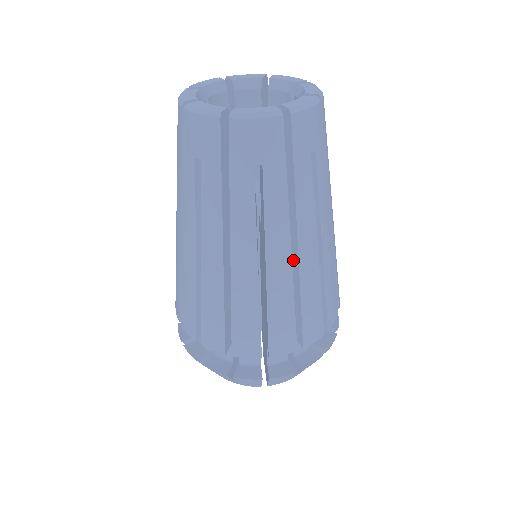
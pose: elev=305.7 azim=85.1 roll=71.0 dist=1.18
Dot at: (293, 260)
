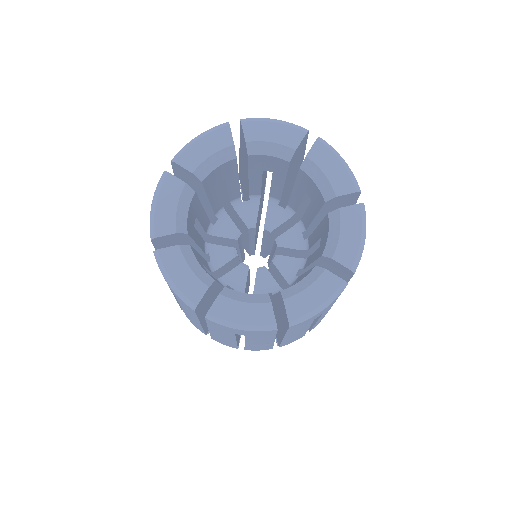
Dot at: (279, 331)
